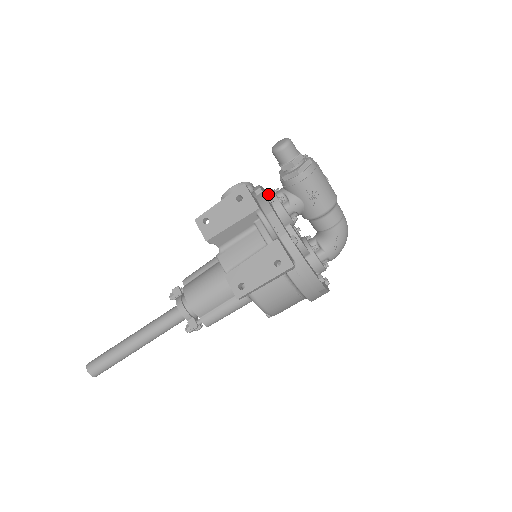
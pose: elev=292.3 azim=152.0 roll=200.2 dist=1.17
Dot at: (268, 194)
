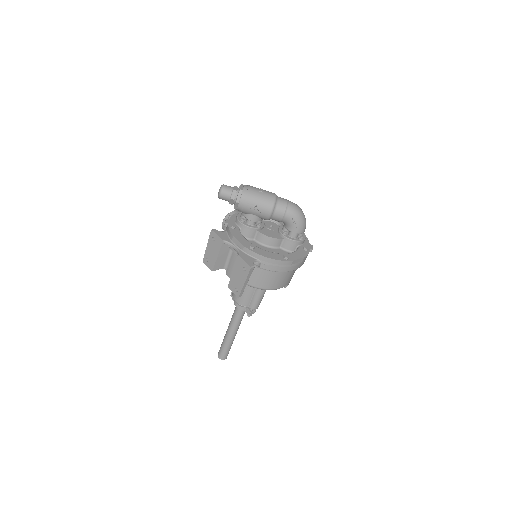
Dot at: (230, 225)
